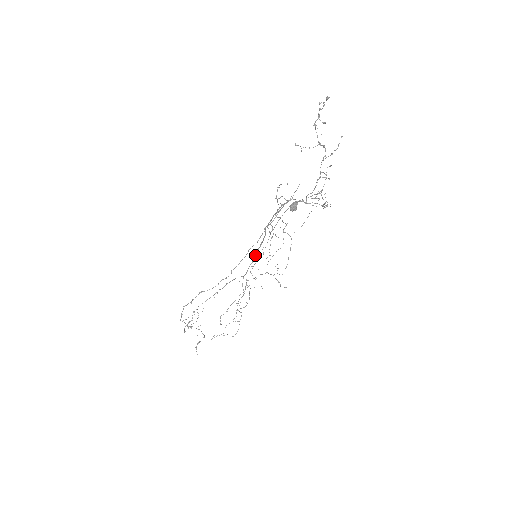
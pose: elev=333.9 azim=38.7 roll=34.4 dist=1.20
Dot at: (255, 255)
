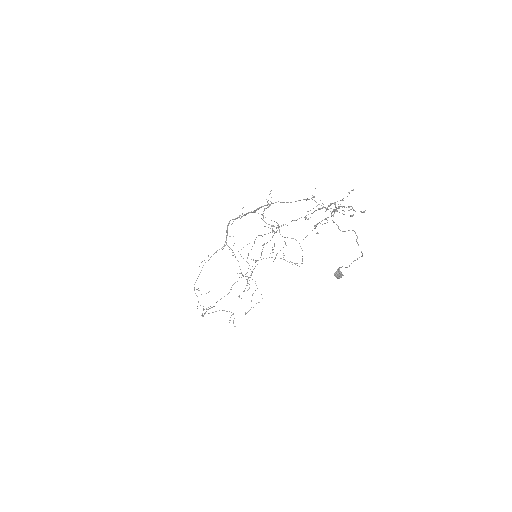
Dot at: (227, 229)
